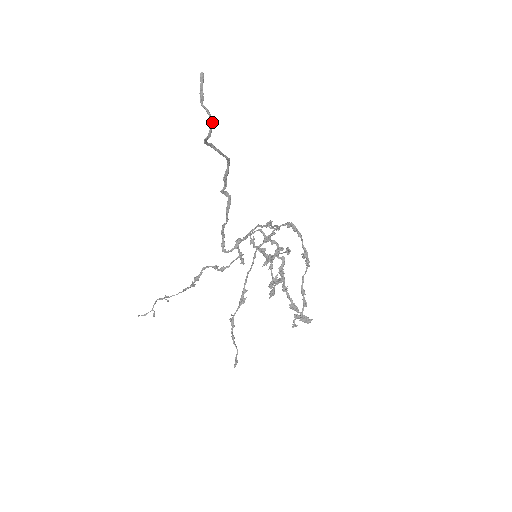
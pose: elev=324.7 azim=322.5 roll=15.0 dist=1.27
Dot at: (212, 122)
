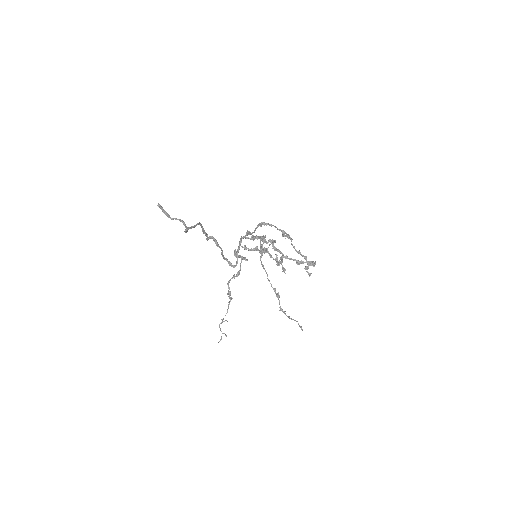
Dot at: (183, 222)
